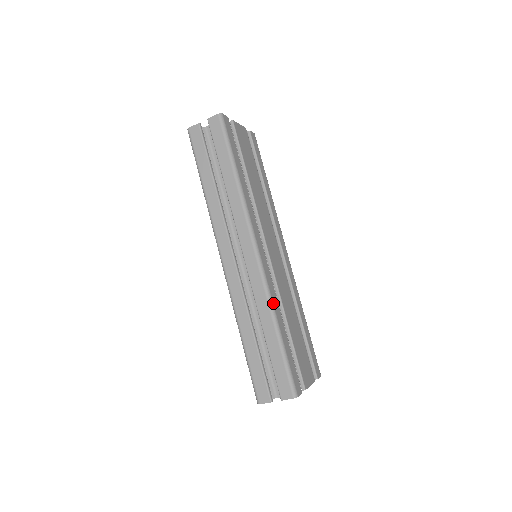
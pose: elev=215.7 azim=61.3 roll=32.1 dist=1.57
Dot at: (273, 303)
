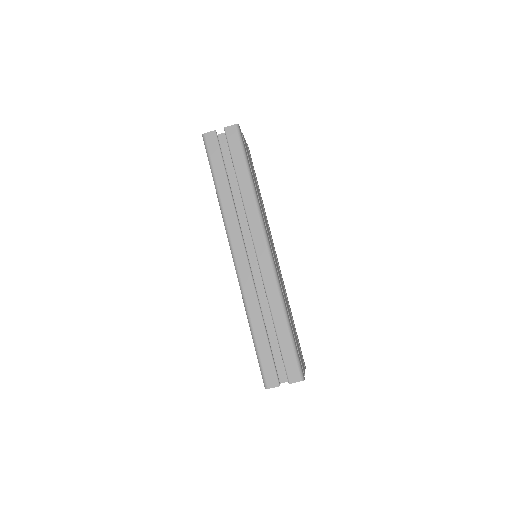
Dot at: occluded
